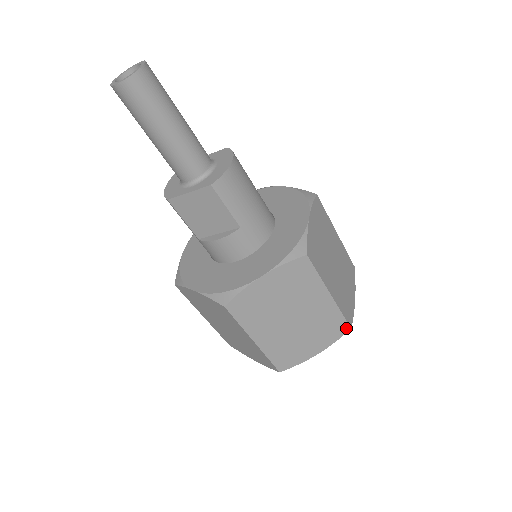
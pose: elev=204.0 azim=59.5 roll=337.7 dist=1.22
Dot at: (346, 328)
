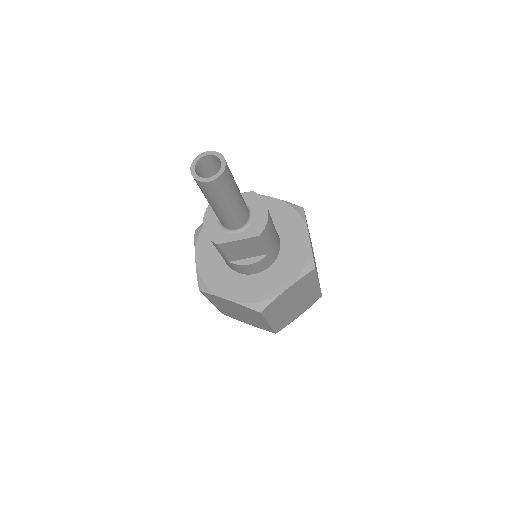
Dot at: (319, 297)
